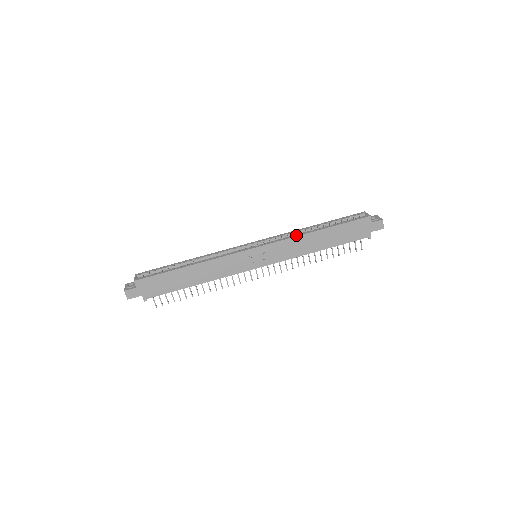
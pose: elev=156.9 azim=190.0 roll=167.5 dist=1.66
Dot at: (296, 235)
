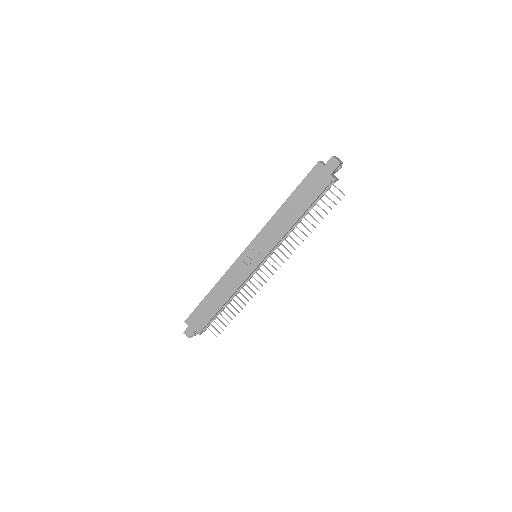
Dot at: (270, 219)
